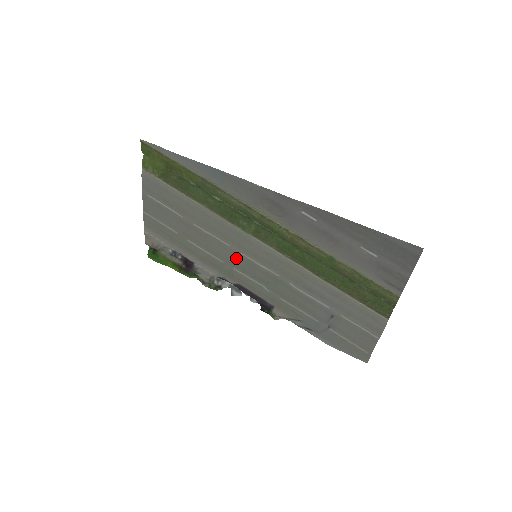
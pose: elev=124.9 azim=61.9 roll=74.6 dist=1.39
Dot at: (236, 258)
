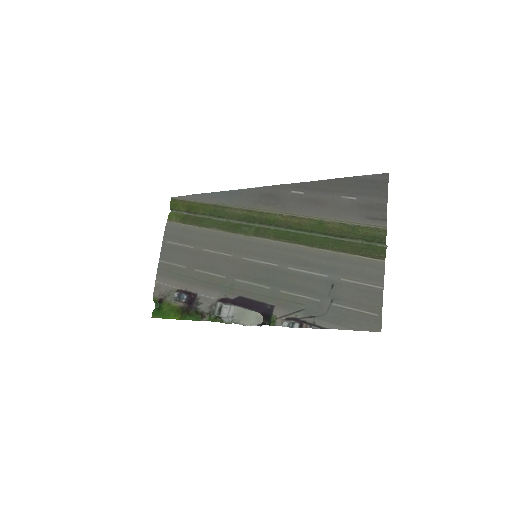
Dot at: (238, 266)
